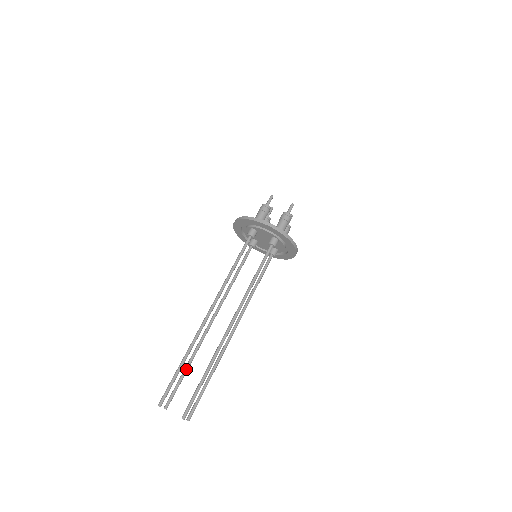
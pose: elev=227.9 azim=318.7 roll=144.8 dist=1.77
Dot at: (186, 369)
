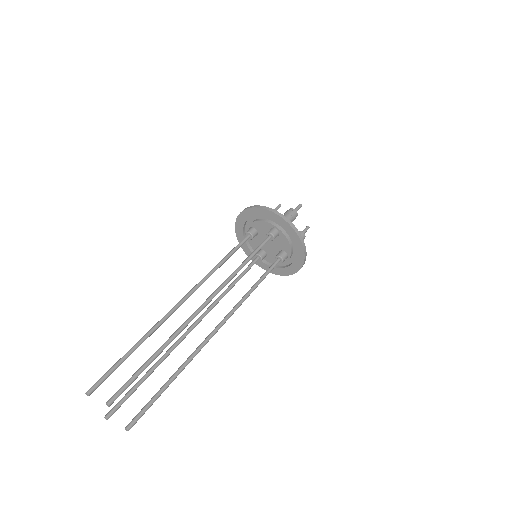
Dot at: occluded
